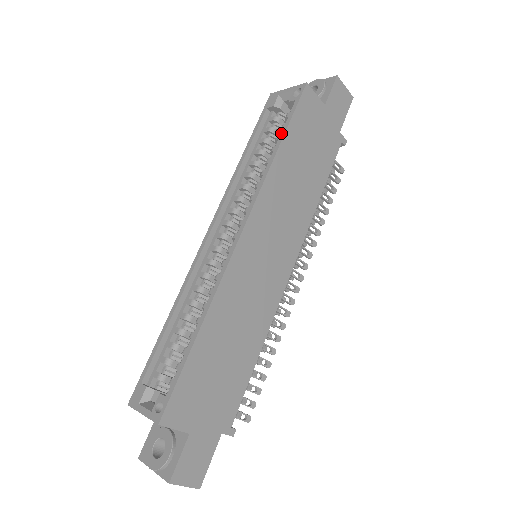
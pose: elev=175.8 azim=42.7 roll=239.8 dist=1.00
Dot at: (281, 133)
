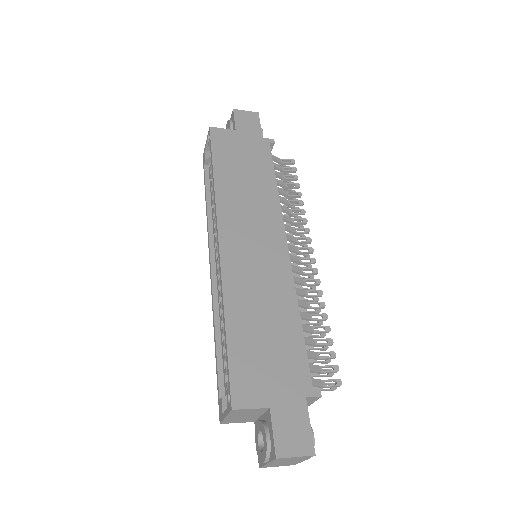
Dot at: occluded
